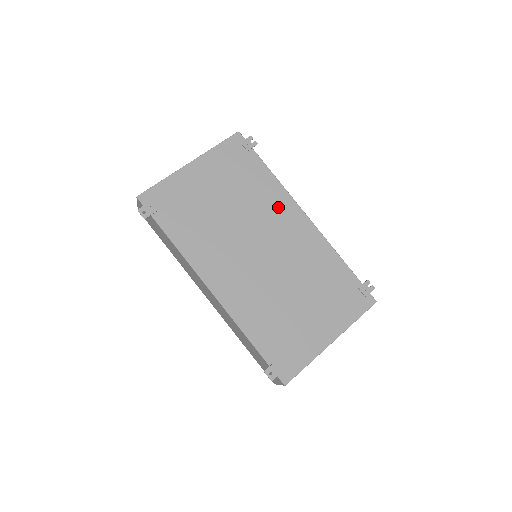
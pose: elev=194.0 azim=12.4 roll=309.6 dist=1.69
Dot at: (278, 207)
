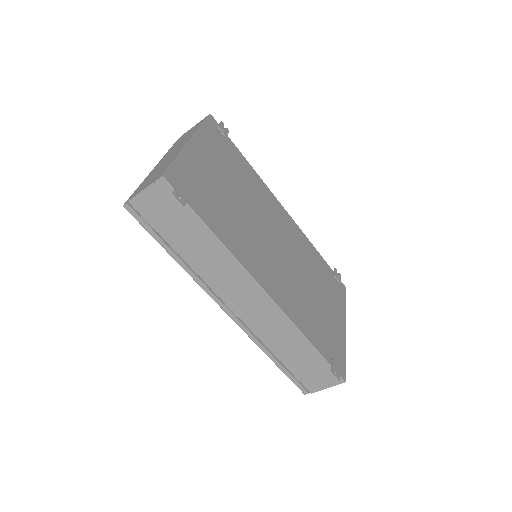
Dot at: (267, 199)
